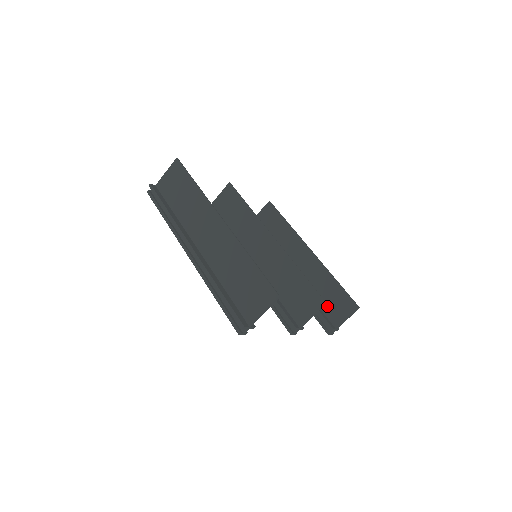
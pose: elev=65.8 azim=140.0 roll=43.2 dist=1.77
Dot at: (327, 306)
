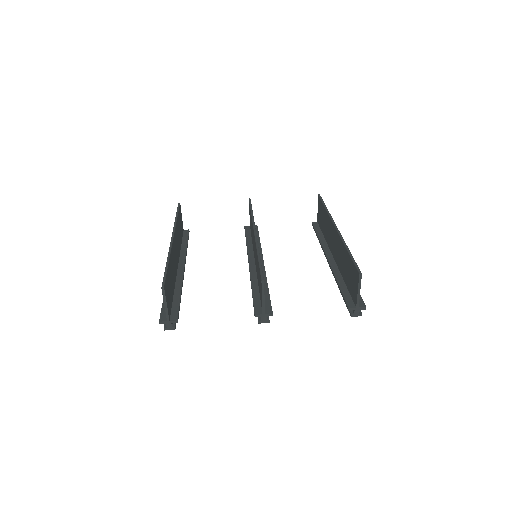
Dot at: (349, 283)
